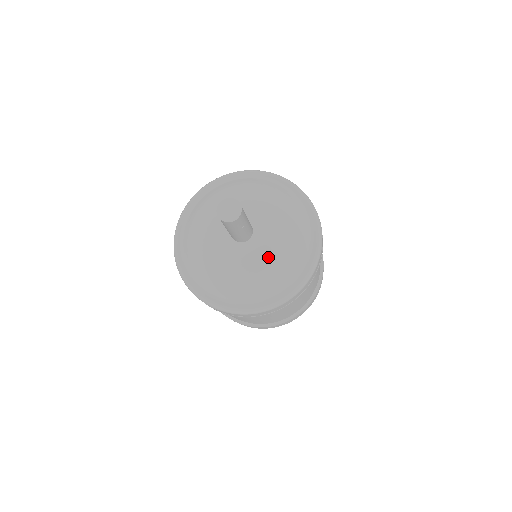
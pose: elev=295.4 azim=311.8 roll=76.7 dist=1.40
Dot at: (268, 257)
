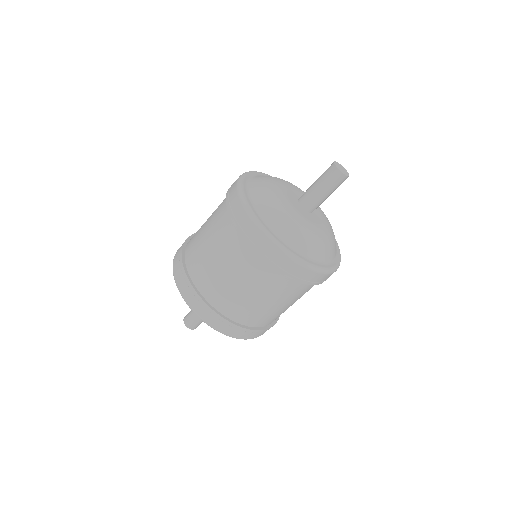
Dot at: (322, 231)
